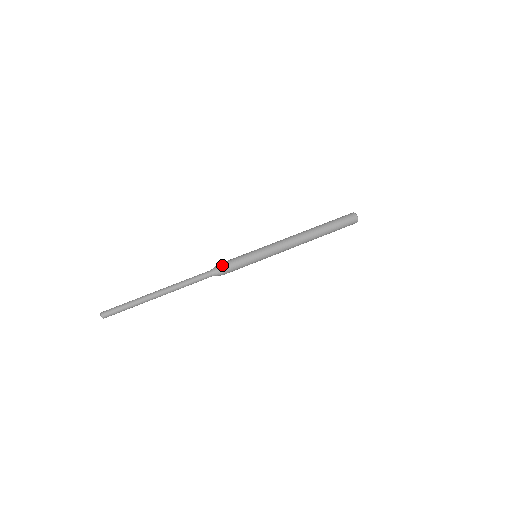
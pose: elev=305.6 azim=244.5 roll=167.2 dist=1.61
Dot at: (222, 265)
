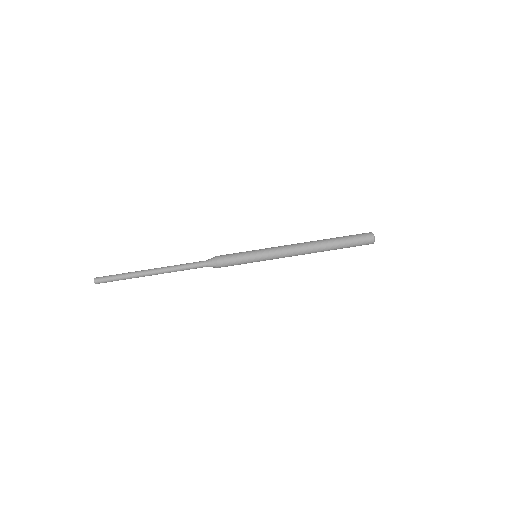
Dot at: (218, 256)
